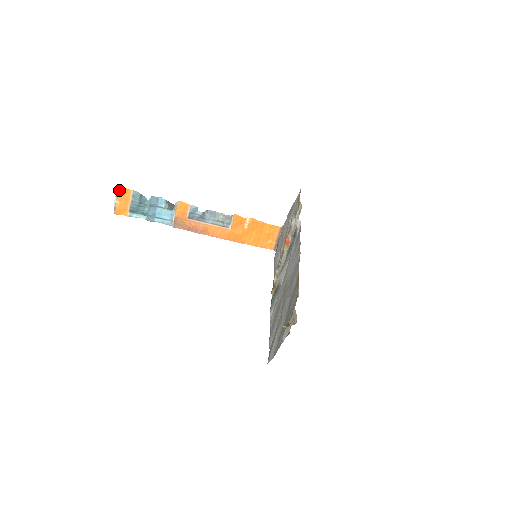
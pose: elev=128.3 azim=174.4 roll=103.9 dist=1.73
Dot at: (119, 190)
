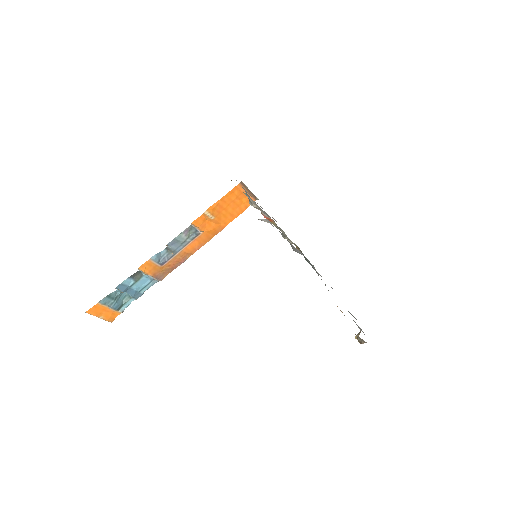
Dot at: (90, 314)
